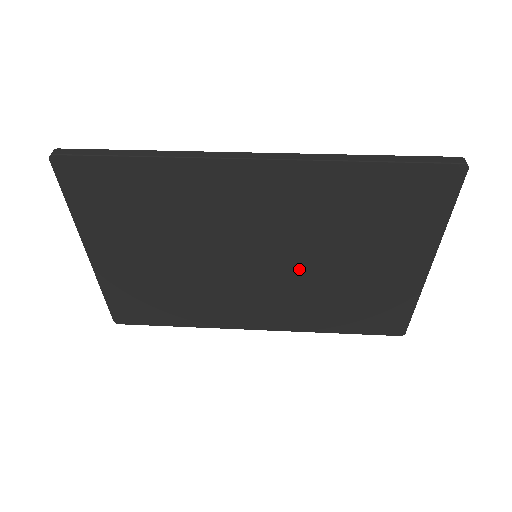
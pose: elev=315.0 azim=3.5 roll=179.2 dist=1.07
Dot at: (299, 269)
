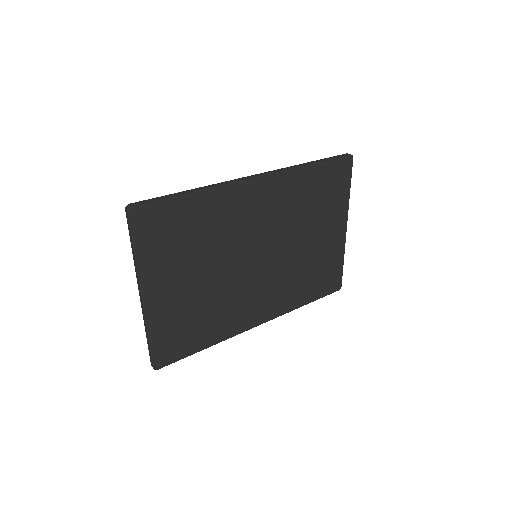
Dot at: (283, 255)
